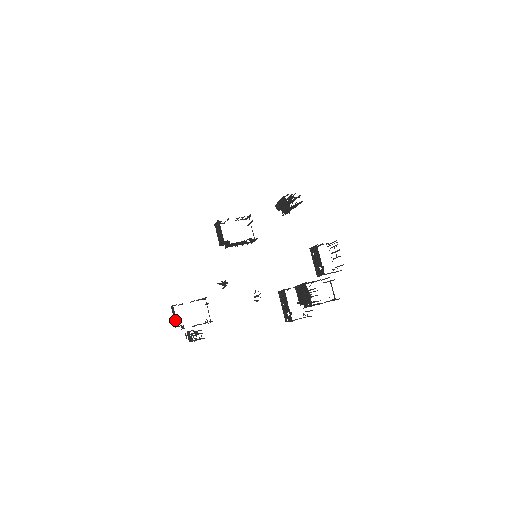
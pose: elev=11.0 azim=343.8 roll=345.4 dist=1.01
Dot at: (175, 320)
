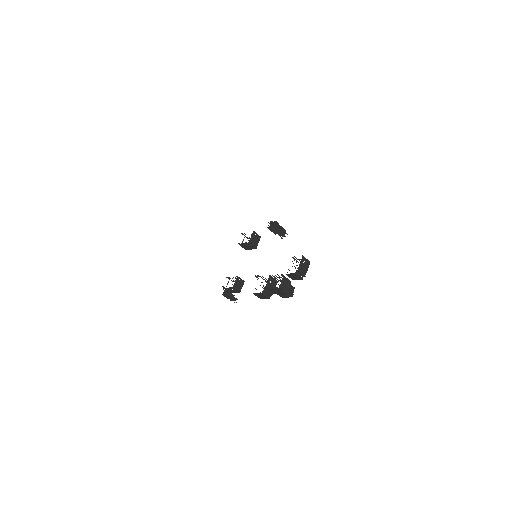
Dot at: (226, 286)
